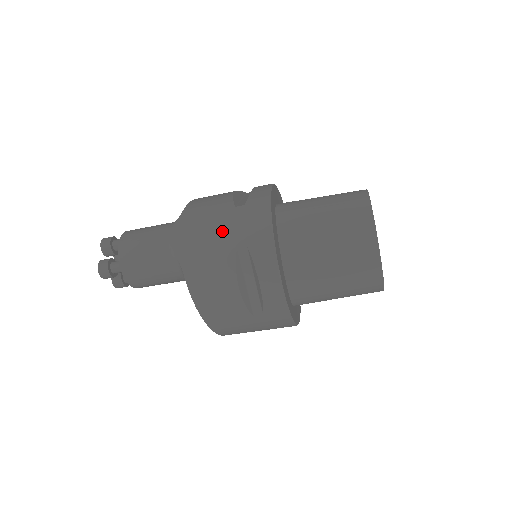
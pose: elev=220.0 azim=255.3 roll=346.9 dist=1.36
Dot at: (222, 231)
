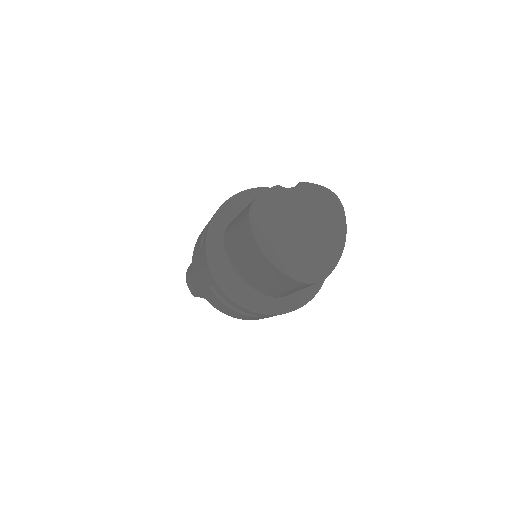
Dot at: (200, 272)
